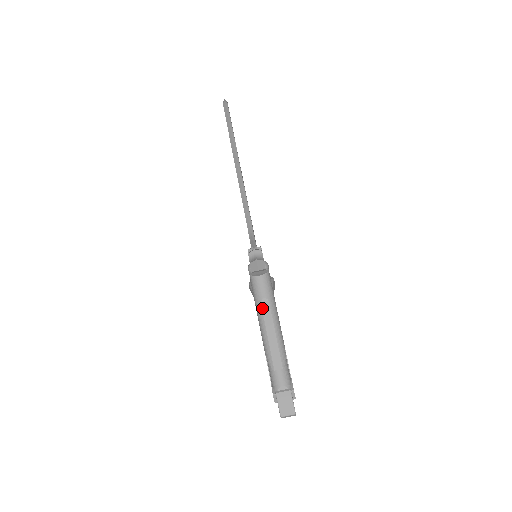
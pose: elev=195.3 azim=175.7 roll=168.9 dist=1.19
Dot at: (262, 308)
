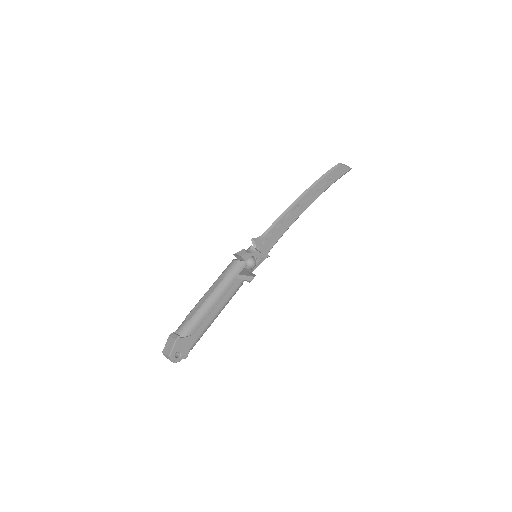
Dot at: (217, 279)
